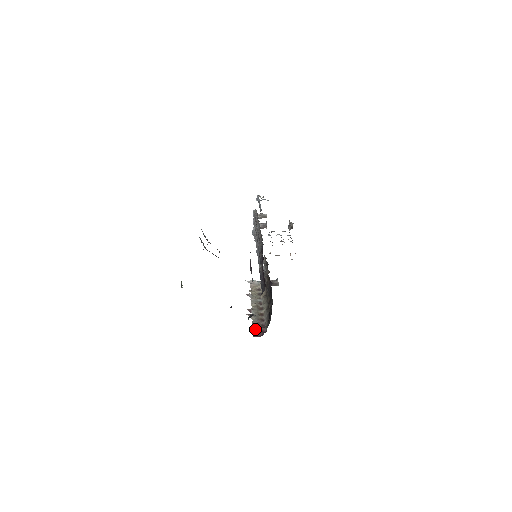
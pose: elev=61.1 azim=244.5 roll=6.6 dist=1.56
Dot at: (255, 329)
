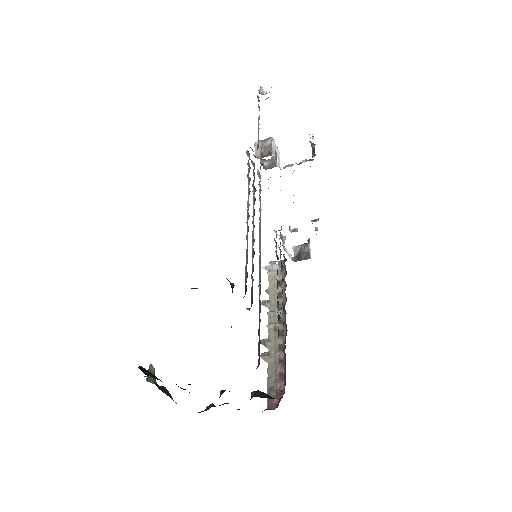
Dot at: (269, 391)
